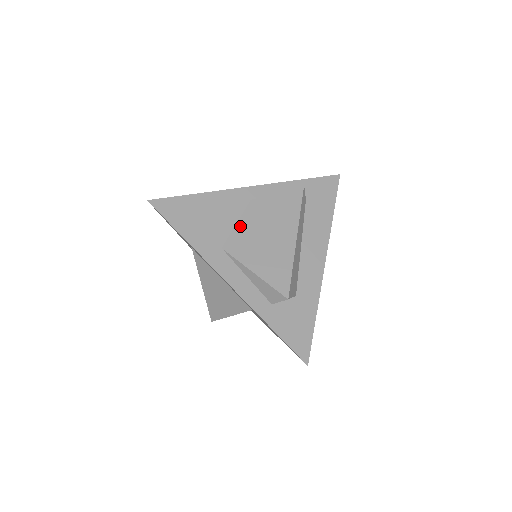
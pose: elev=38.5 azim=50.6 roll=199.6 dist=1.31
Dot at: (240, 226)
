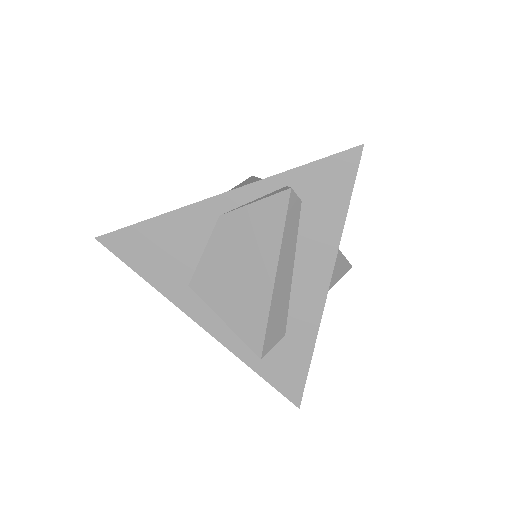
Dot at: (207, 256)
